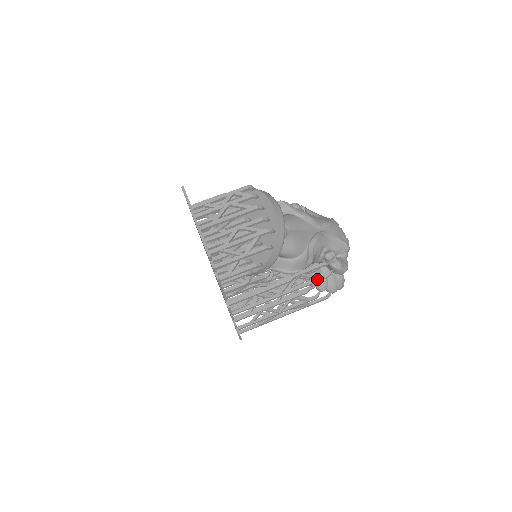
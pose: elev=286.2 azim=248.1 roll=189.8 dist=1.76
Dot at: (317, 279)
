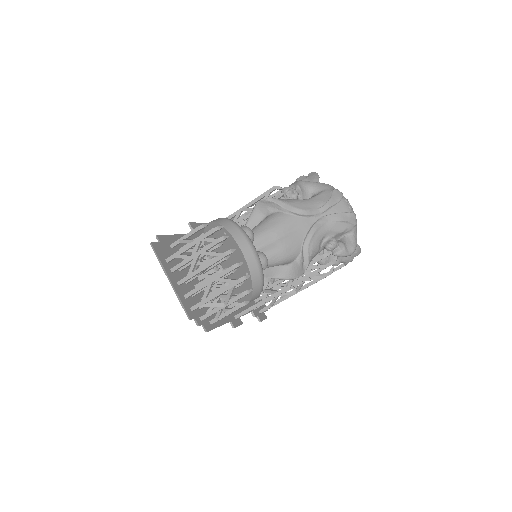
Dot at: (323, 268)
